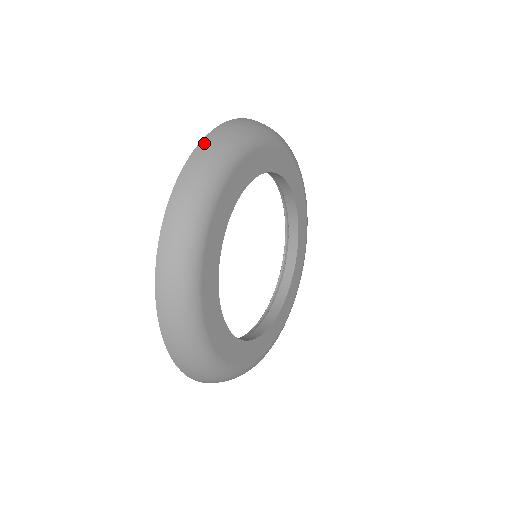
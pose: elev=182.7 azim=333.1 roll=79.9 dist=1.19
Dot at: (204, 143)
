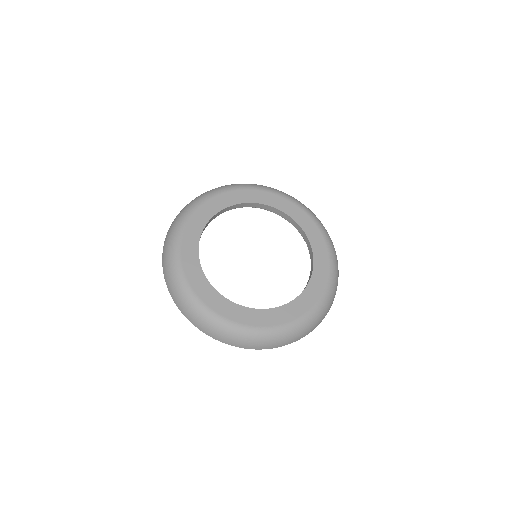
Dot at: occluded
